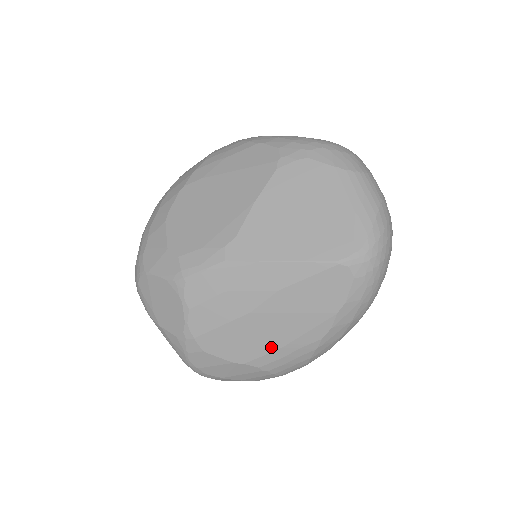
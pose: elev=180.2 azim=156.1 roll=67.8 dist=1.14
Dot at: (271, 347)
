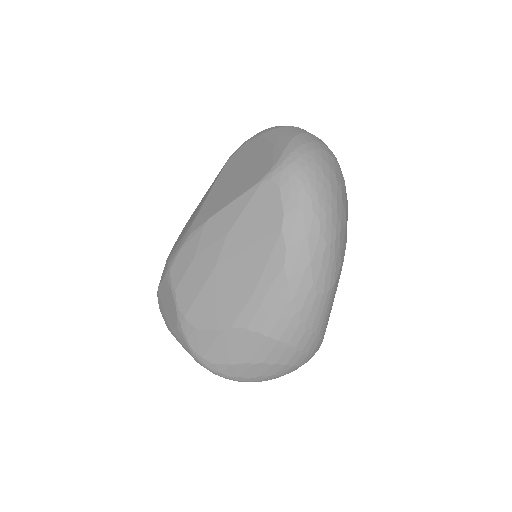
Dot at: (245, 296)
